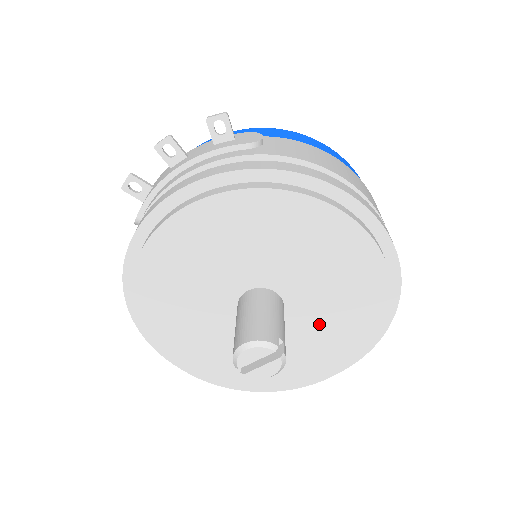
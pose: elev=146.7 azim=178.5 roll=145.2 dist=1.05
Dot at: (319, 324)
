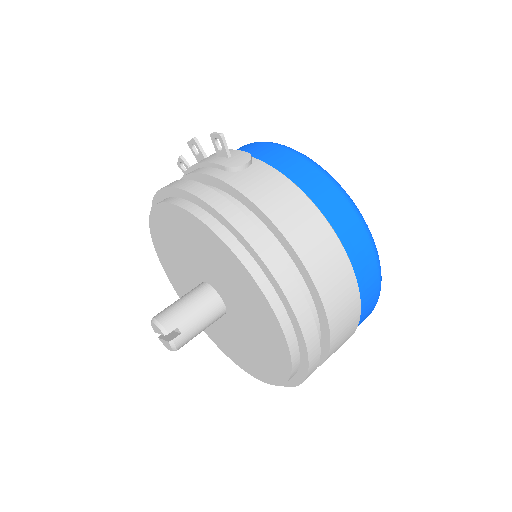
Dot at: (250, 337)
